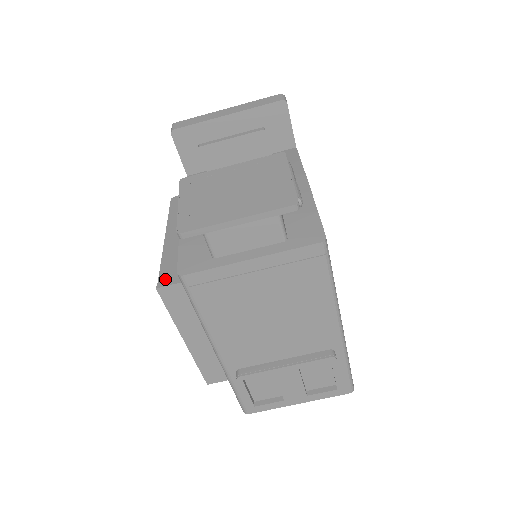
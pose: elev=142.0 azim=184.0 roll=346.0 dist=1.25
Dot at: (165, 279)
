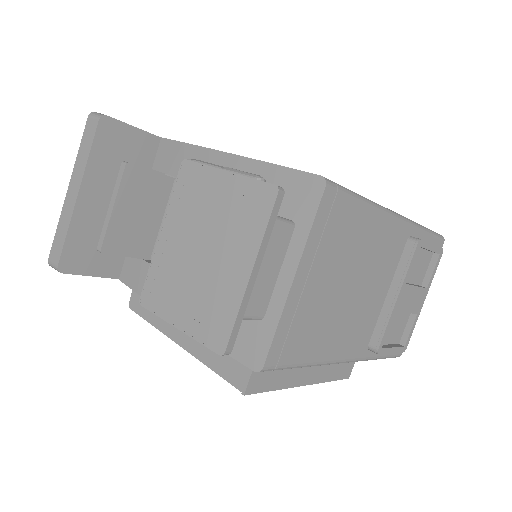
Dot at: (238, 378)
